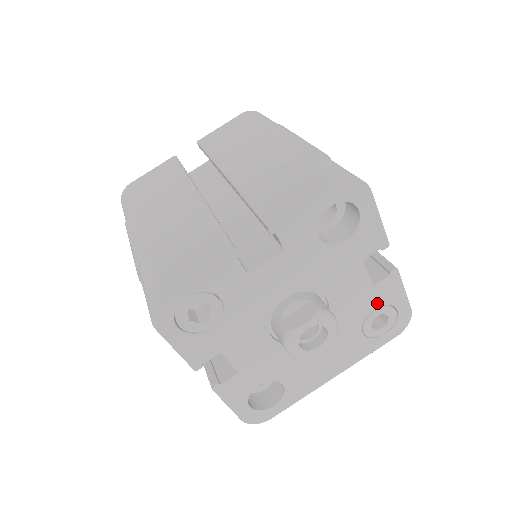
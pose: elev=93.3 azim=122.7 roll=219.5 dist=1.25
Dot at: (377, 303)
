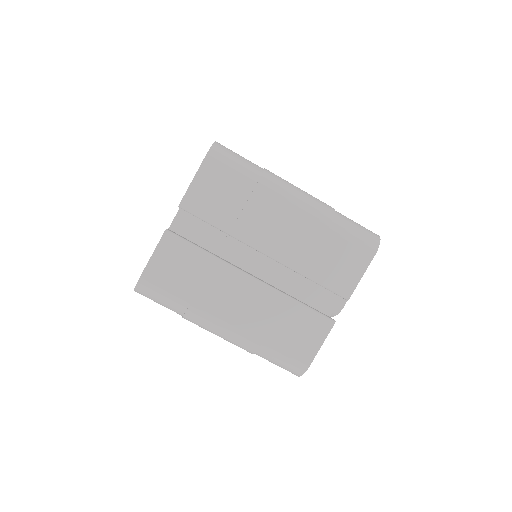
Dot at: occluded
